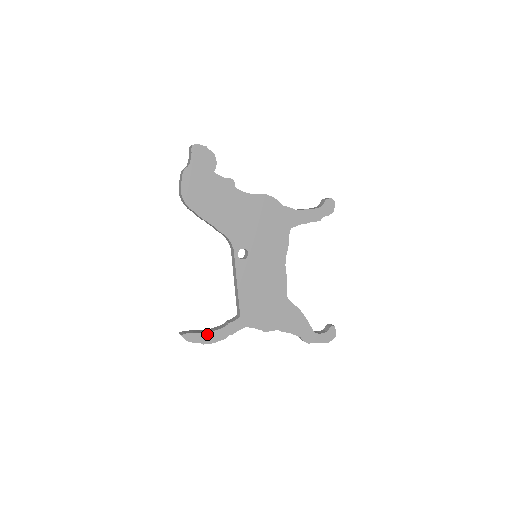
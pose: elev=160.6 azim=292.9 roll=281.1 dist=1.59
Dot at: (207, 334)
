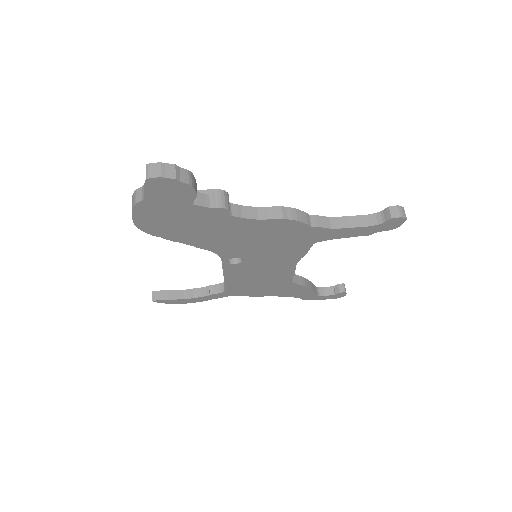
Dot at: (183, 300)
